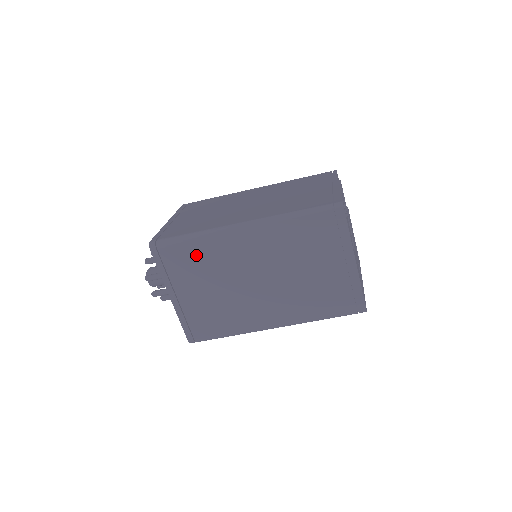
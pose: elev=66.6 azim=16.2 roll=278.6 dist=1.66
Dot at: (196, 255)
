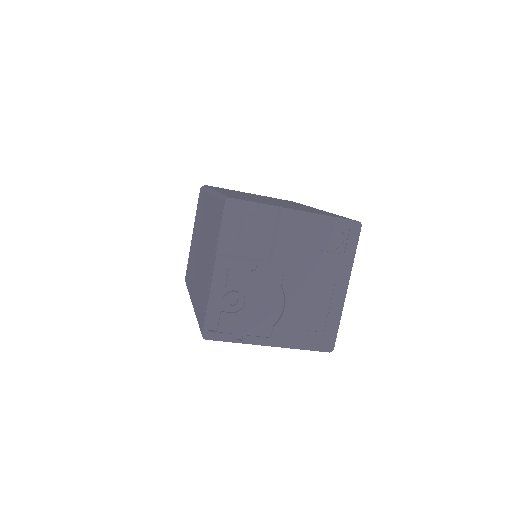
Dot at: occluded
